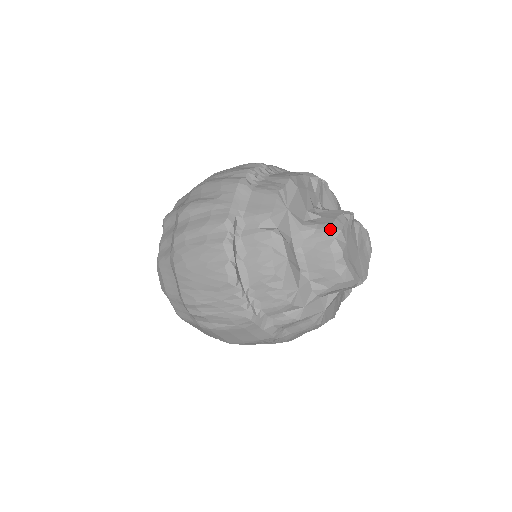
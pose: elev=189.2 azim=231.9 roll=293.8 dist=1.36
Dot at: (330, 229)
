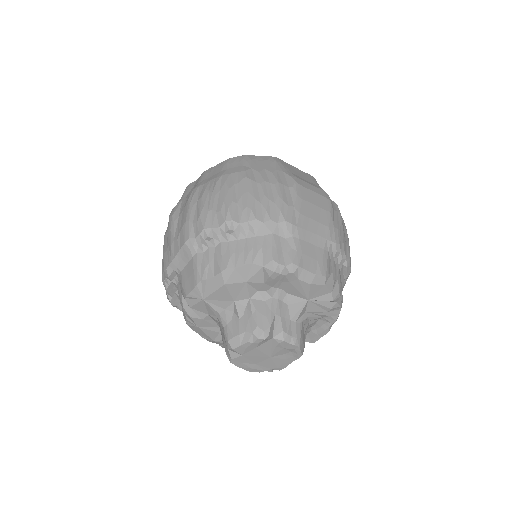
Dot at: (226, 340)
